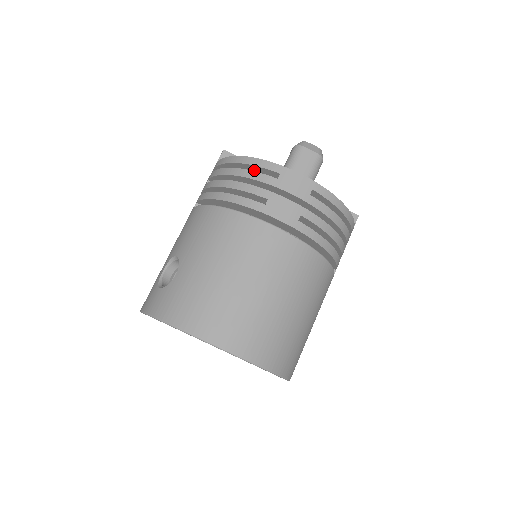
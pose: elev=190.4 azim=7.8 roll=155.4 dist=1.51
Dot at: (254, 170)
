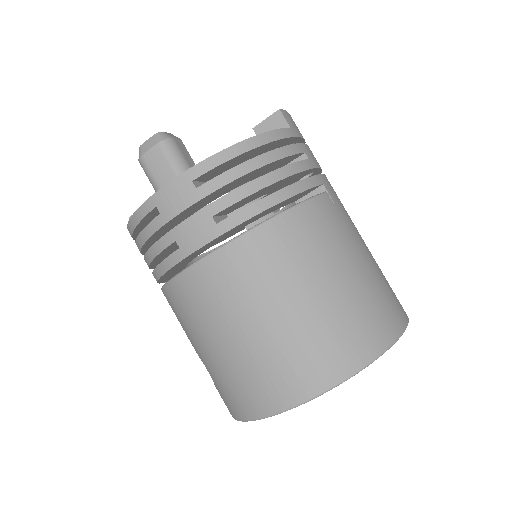
Dot at: (147, 222)
